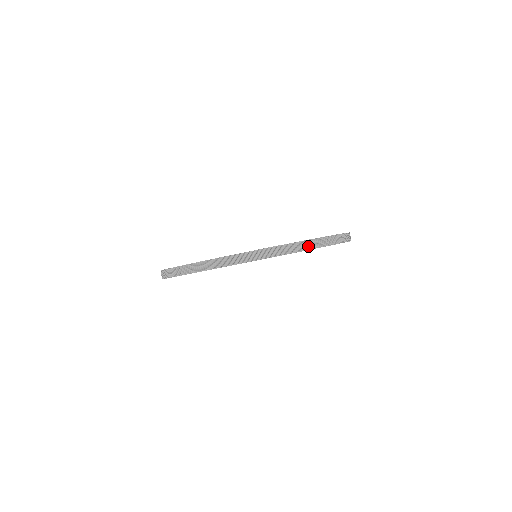
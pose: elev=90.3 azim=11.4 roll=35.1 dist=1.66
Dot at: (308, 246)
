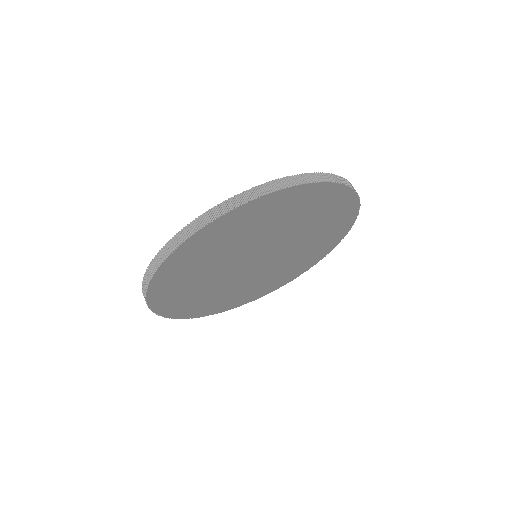
Dot at: (284, 184)
